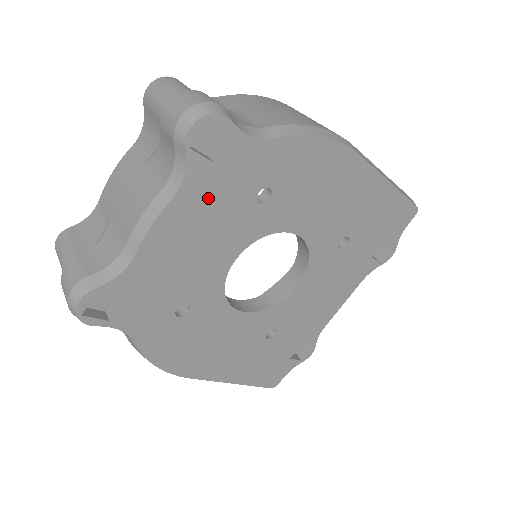
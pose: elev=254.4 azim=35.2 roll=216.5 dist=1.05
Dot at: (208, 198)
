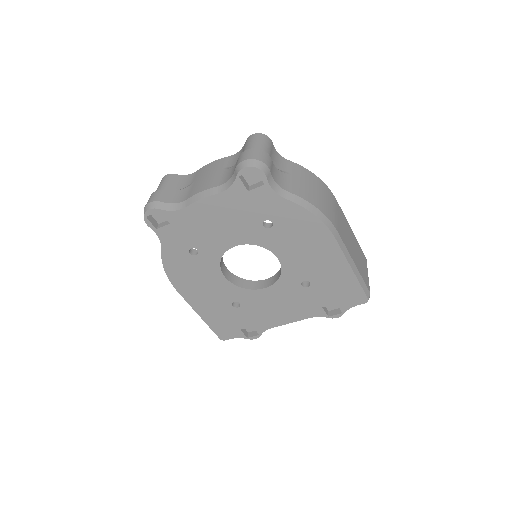
Dot at: (236, 205)
